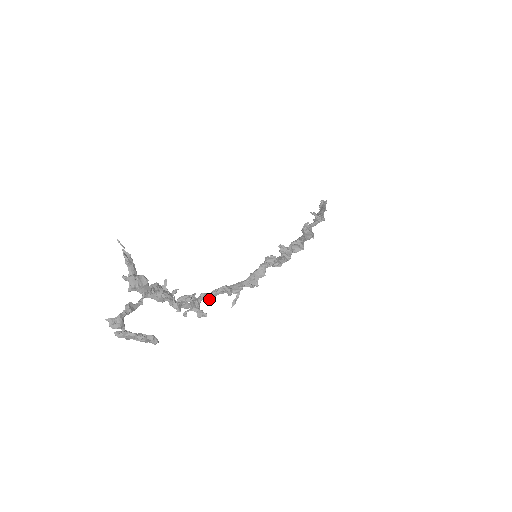
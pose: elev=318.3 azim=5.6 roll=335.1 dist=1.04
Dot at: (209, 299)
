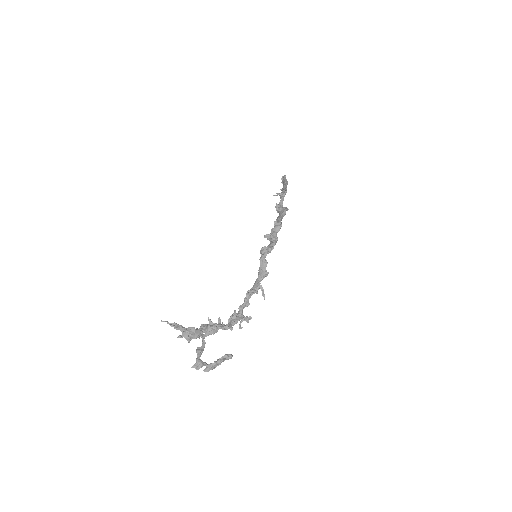
Dot at: occluded
